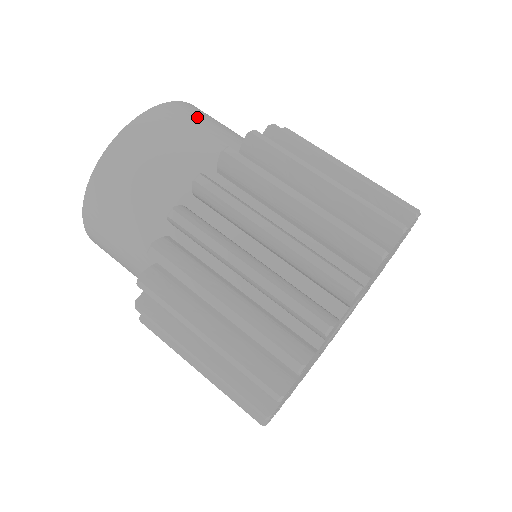
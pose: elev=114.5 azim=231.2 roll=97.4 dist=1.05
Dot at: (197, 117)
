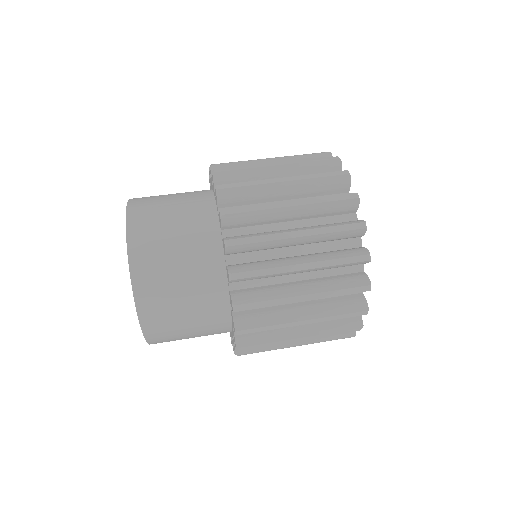
Dot at: occluded
